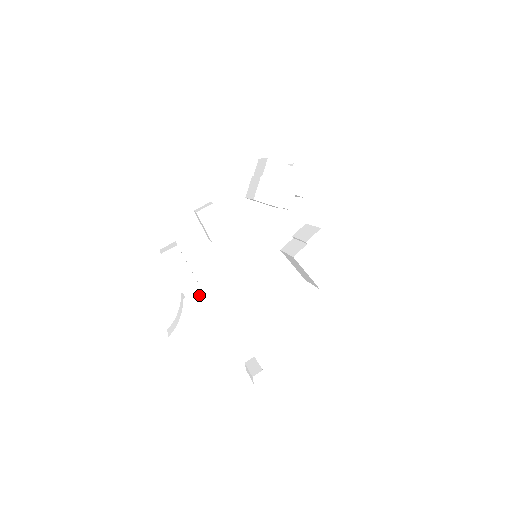
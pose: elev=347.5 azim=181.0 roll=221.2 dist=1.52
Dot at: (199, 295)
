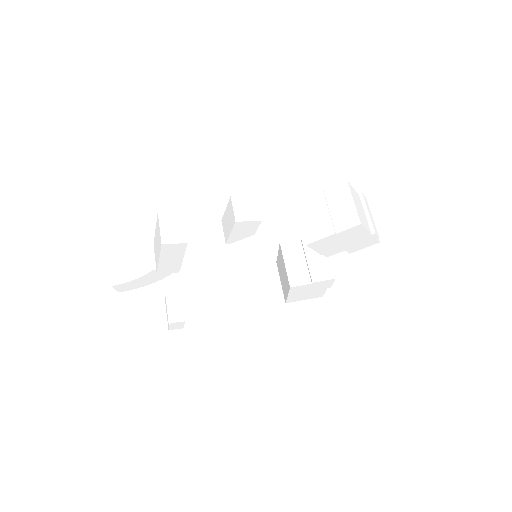
Dot at: occluded
